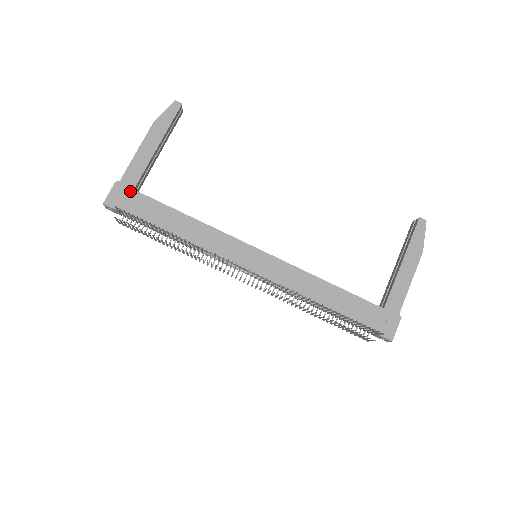
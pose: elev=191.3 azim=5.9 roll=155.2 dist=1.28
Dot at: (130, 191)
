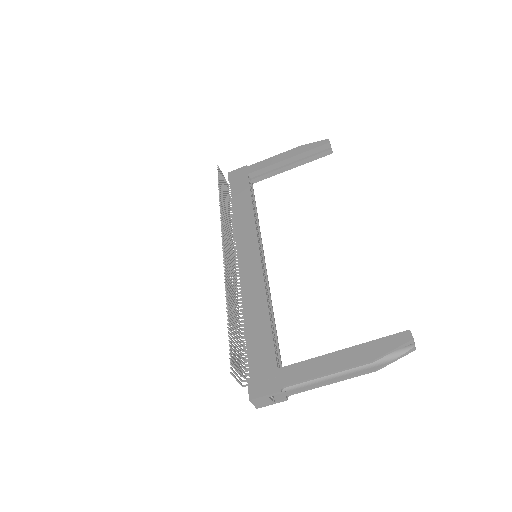
Dot at: (245, 174)
